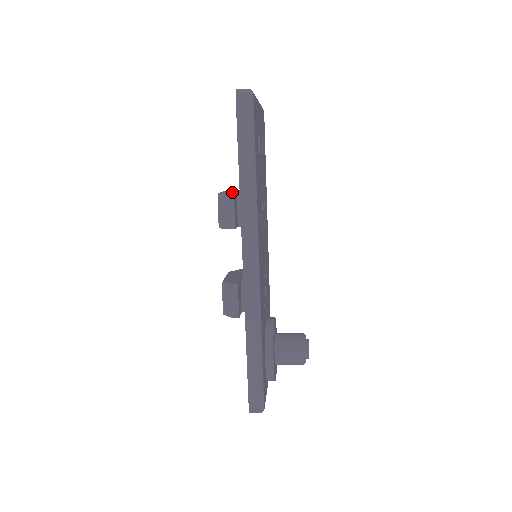
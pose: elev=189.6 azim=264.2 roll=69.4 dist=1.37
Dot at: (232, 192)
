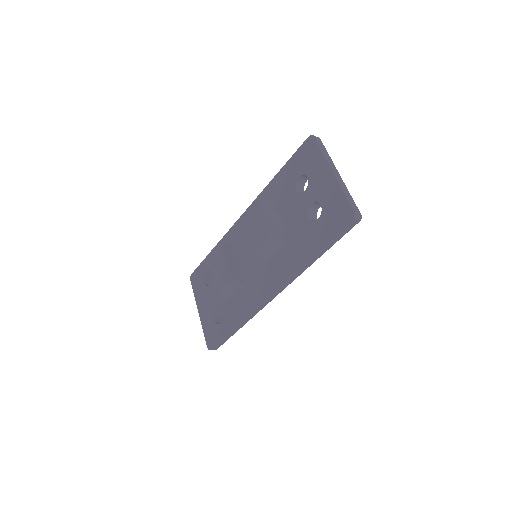
Dot at: (279, 230)
